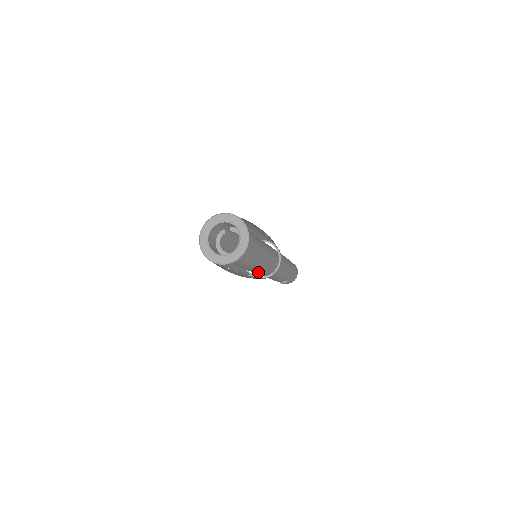
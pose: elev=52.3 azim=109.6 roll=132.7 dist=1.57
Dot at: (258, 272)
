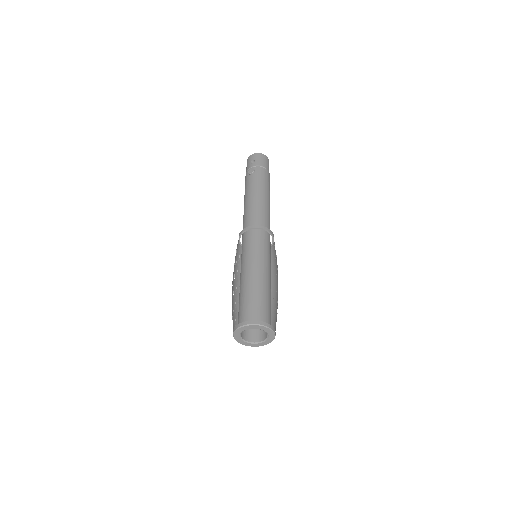
Dot at: occluded
